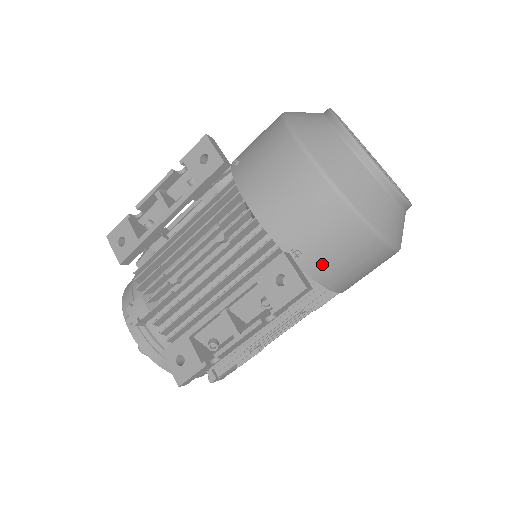
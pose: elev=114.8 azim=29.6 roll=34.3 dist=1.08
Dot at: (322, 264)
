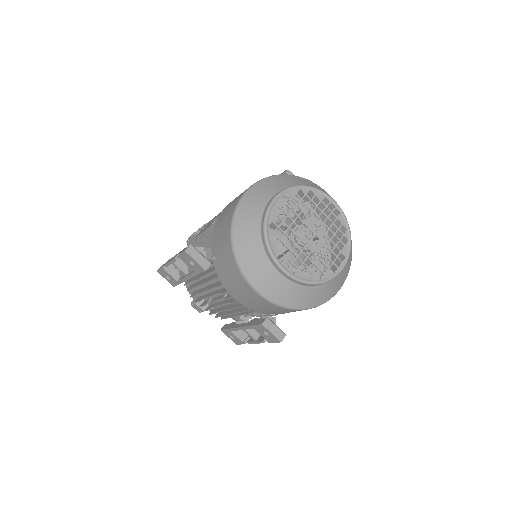
Dot at: occluded
